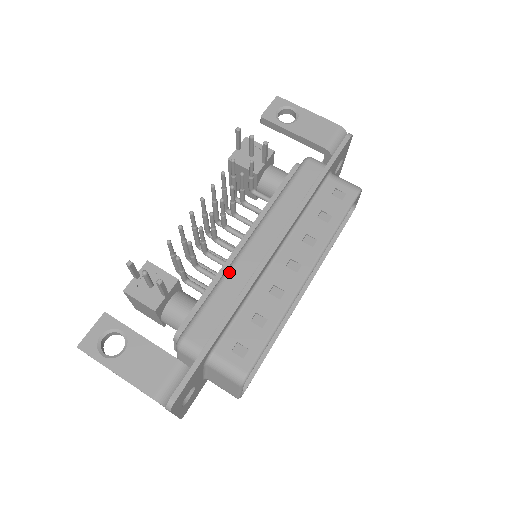
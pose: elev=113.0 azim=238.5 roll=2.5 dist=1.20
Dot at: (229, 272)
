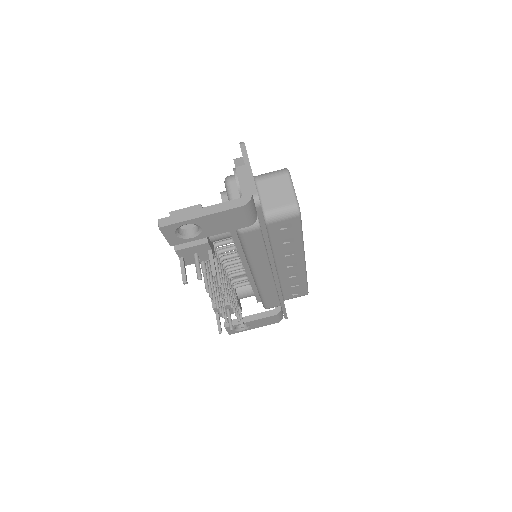
Dot at: (261, 290)
